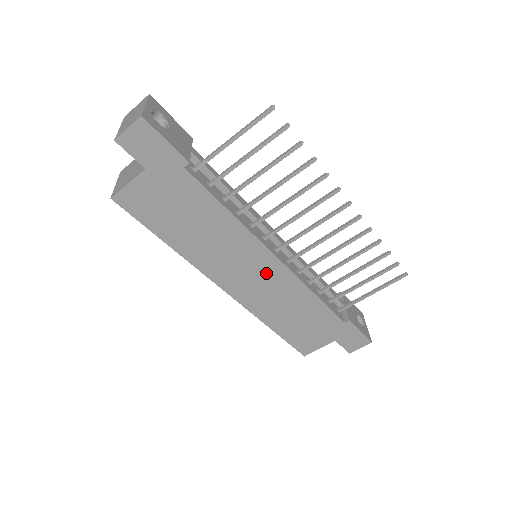
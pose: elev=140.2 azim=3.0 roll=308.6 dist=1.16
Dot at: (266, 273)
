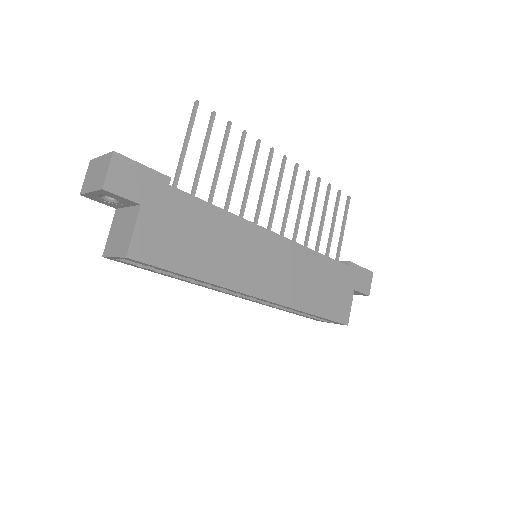
Dot at: (277, 255)
